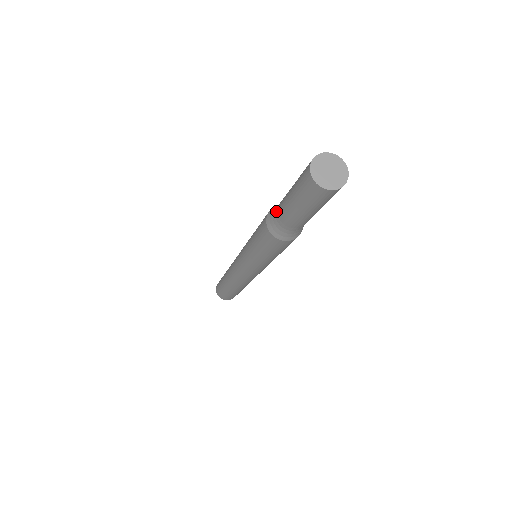
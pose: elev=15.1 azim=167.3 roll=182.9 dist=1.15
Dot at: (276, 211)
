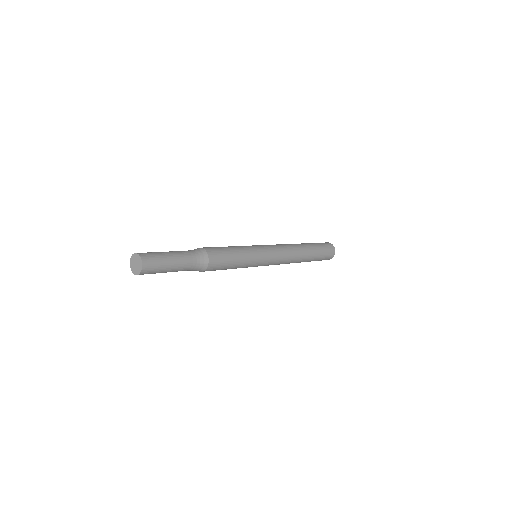
Dot at: occluded
